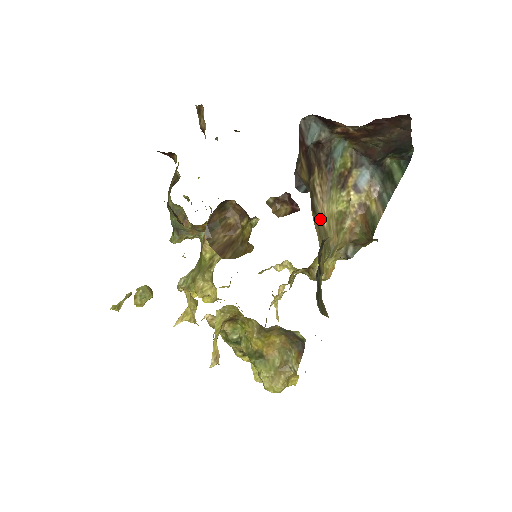
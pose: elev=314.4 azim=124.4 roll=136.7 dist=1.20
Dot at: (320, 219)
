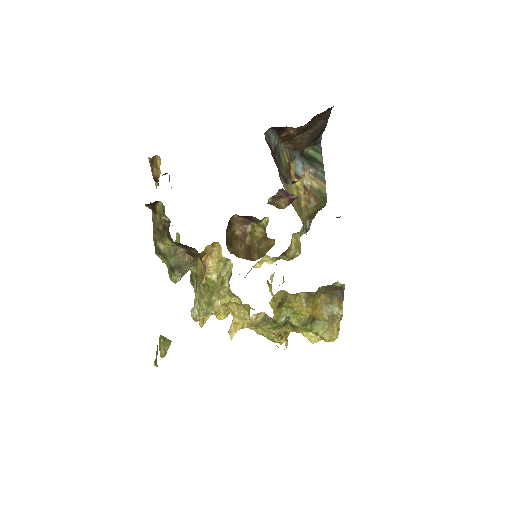
Dot at: (293, 205)
